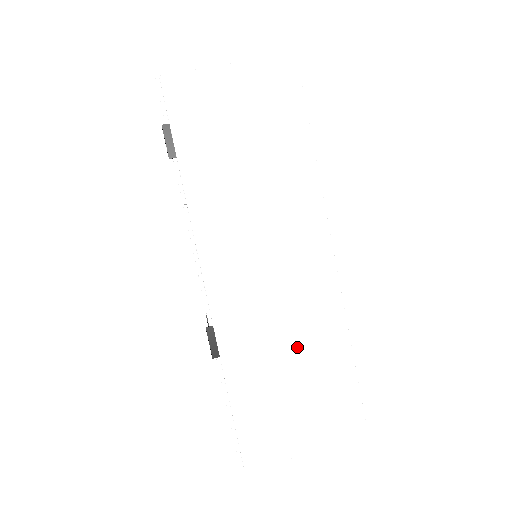
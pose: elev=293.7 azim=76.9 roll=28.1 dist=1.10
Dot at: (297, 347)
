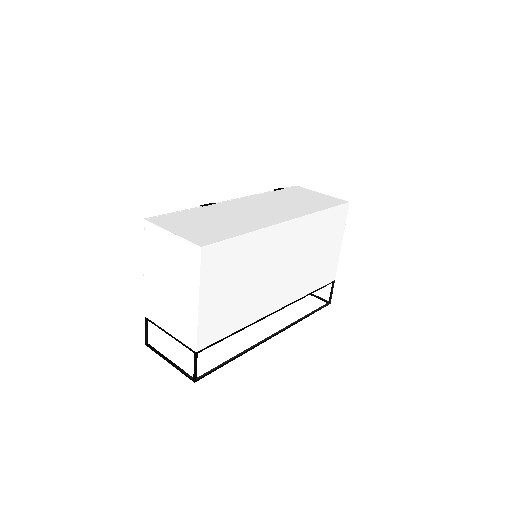
Dot at: (231, 220)
